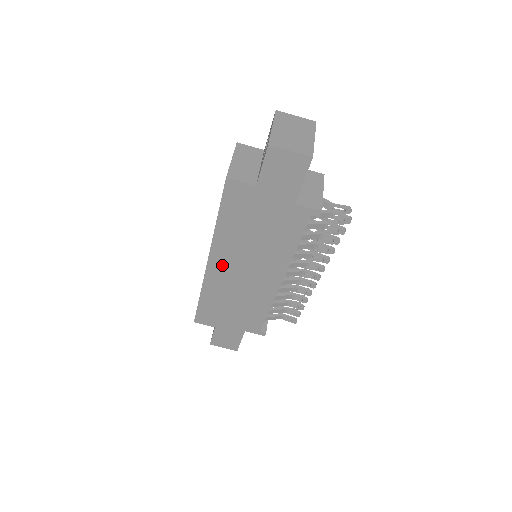
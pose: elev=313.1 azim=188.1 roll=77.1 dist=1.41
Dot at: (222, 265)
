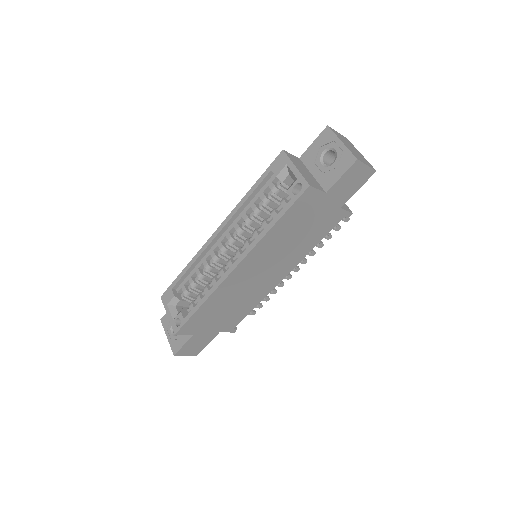
Dot at: (247, 268)
